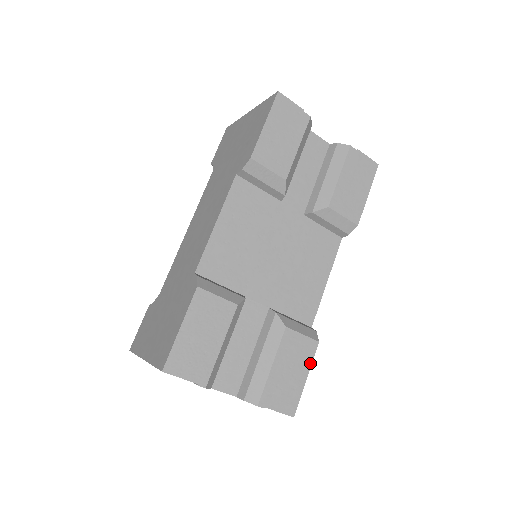
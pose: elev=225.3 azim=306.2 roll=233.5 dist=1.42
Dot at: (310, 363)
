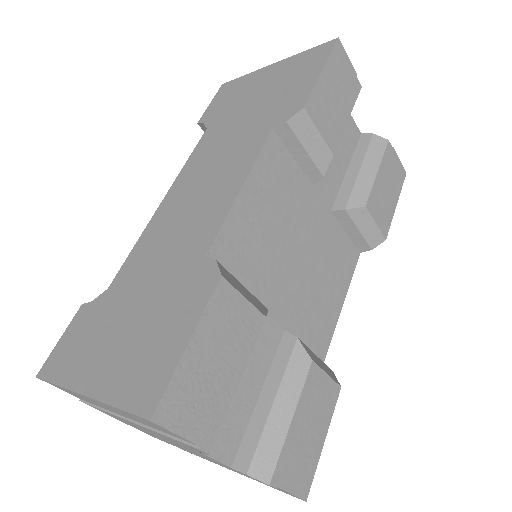
Dot at: (330, 417)
